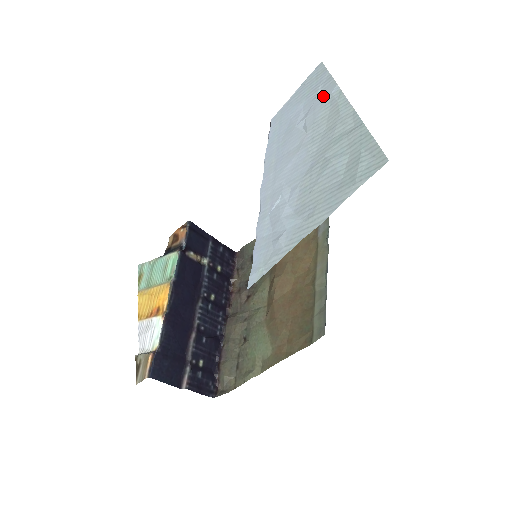
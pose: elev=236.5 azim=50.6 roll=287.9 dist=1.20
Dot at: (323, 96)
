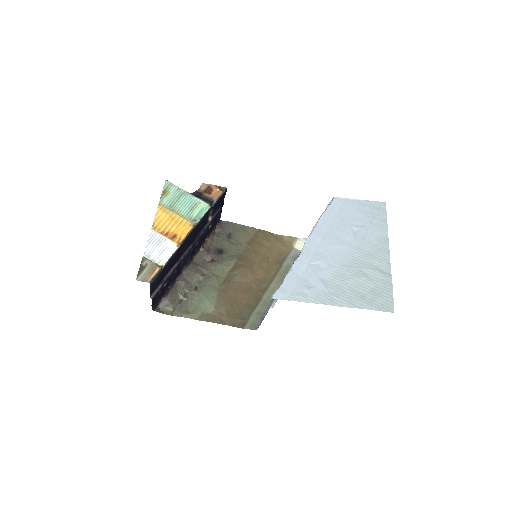
Dot at: (377, 228)
